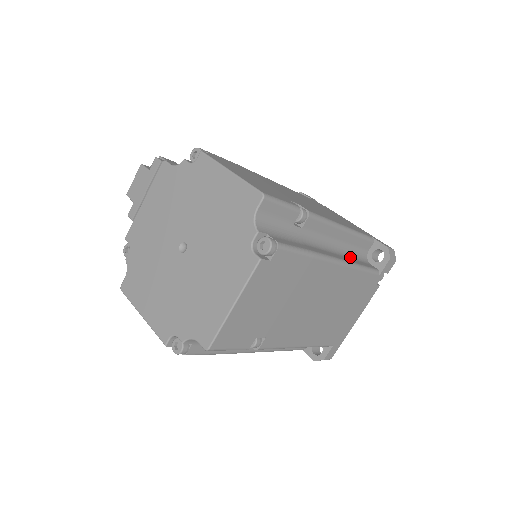
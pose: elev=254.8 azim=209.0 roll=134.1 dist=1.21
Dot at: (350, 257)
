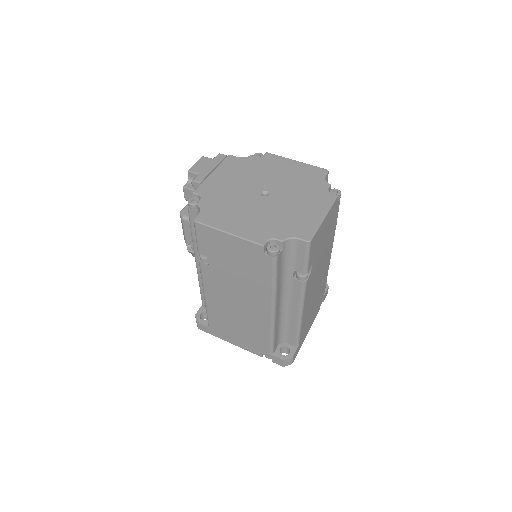
Dot at: occluded
